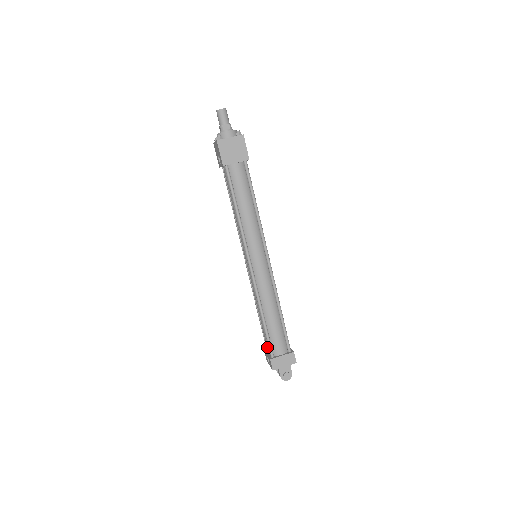
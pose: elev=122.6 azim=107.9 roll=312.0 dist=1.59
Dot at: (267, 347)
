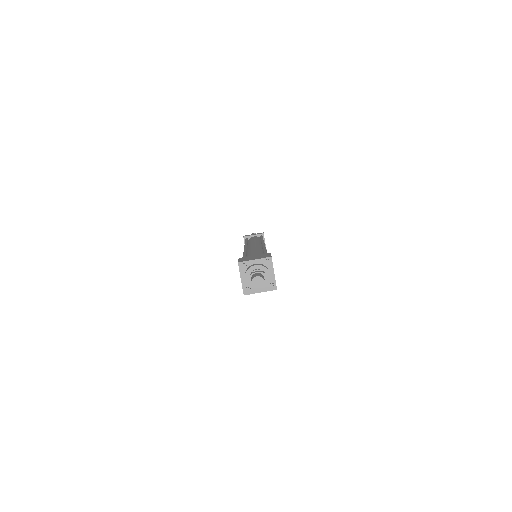
Dot at: occluded
